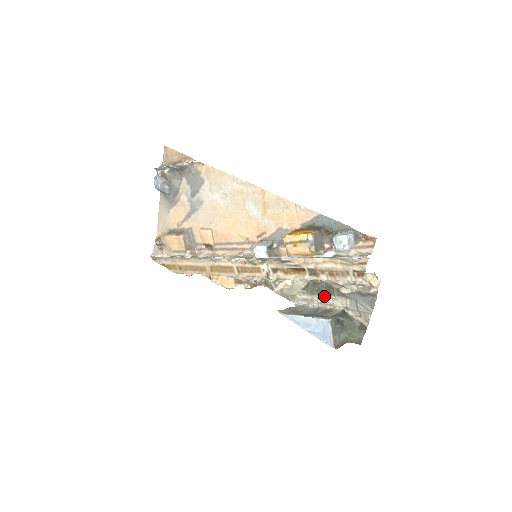
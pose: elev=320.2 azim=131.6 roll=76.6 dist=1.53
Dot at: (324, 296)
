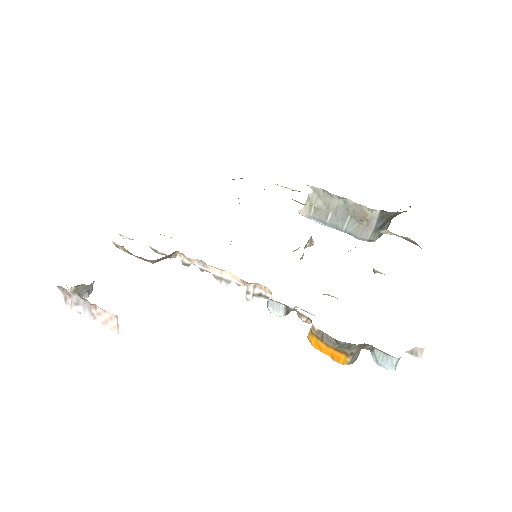
Dot at: occluded
